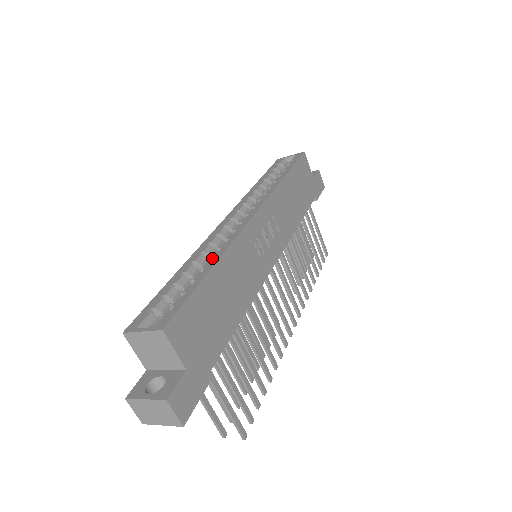
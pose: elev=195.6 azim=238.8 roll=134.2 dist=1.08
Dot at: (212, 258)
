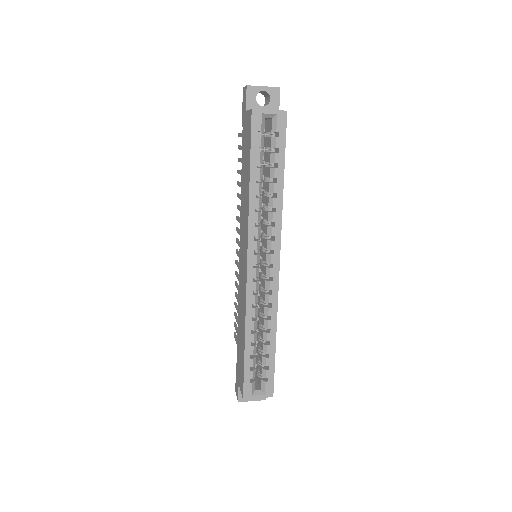
Dot at: (269, 329)
